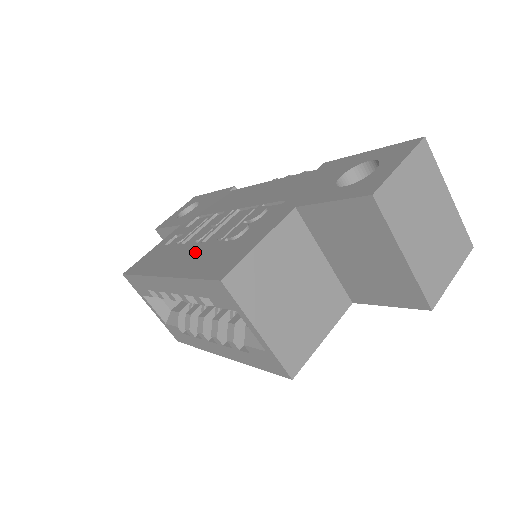
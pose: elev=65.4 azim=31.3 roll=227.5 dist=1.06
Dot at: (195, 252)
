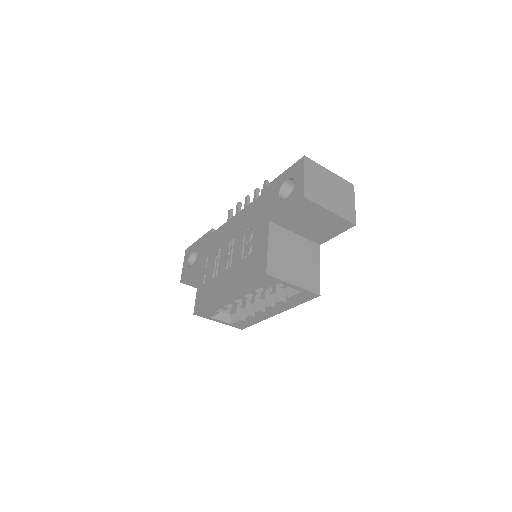
Dot at: (233, 274)
